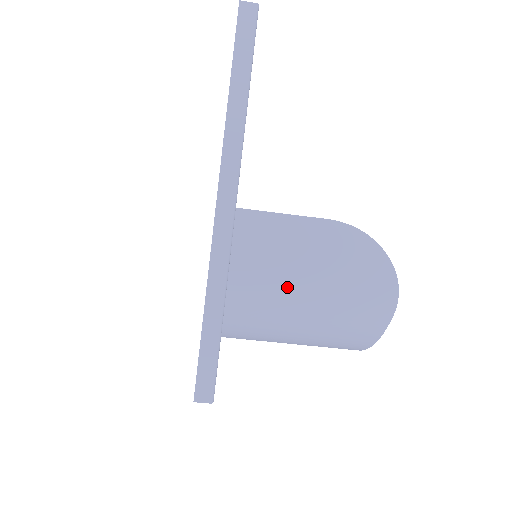
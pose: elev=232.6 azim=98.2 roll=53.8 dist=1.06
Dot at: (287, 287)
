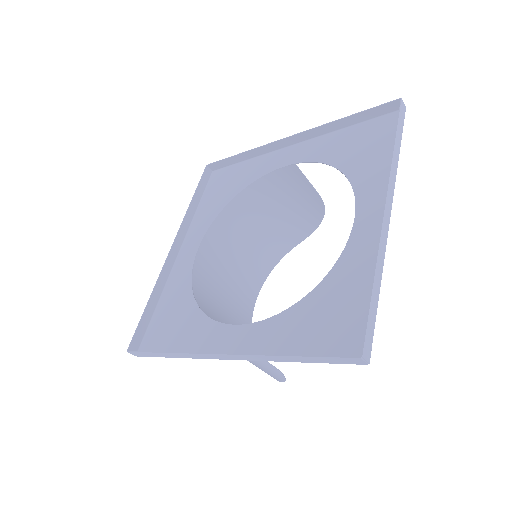
Dot at: occluded
